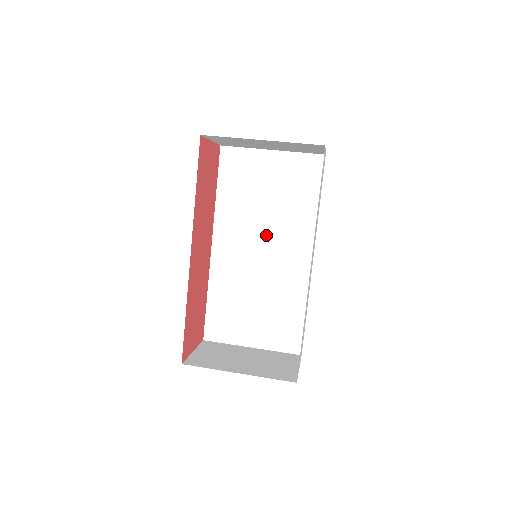
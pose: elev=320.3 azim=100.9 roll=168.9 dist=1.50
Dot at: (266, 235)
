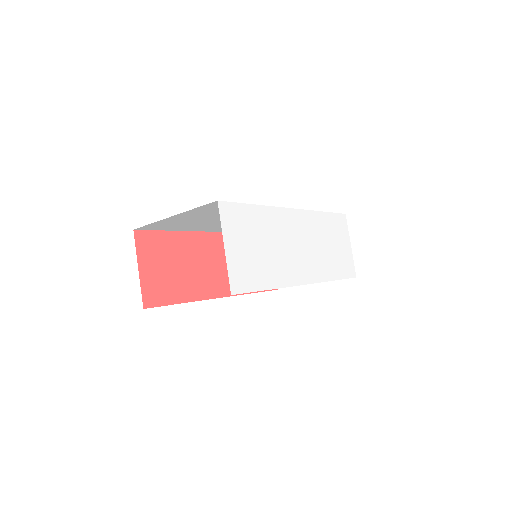
Dot at: occluded
